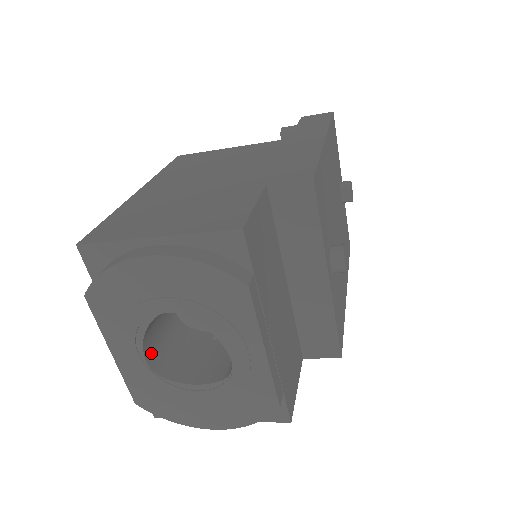
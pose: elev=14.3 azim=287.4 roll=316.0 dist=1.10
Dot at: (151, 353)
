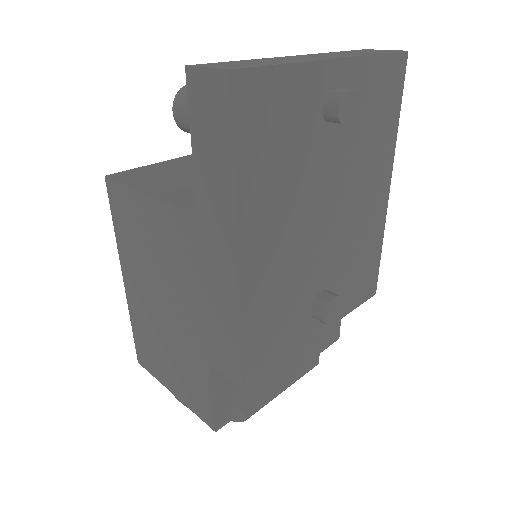
Dot at: occluded
